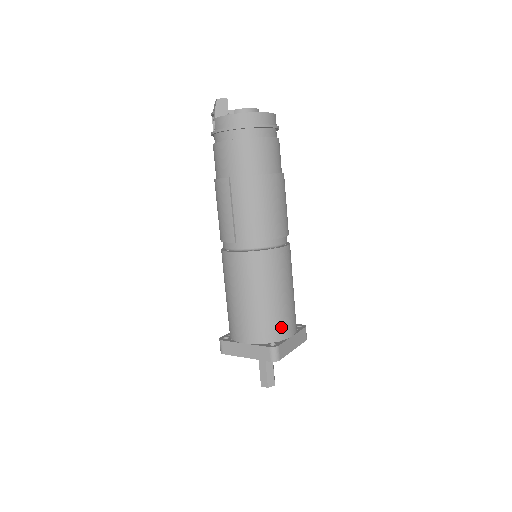
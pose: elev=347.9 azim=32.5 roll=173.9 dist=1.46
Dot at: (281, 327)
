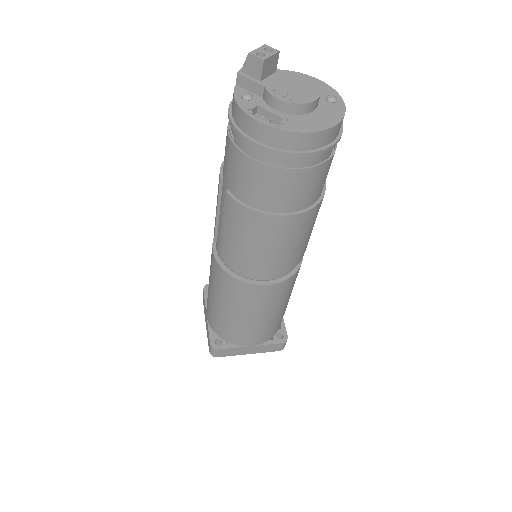
Dot at: (235, 336)
